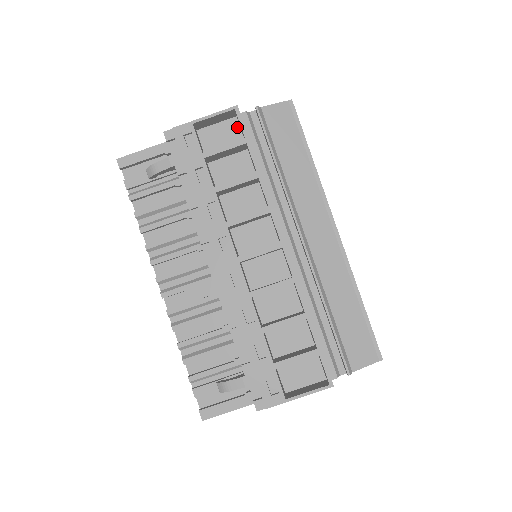
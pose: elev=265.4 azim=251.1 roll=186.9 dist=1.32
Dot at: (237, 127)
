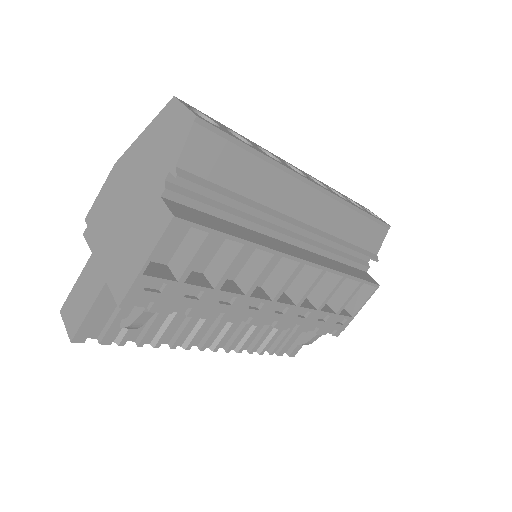
Dot at: occluded
